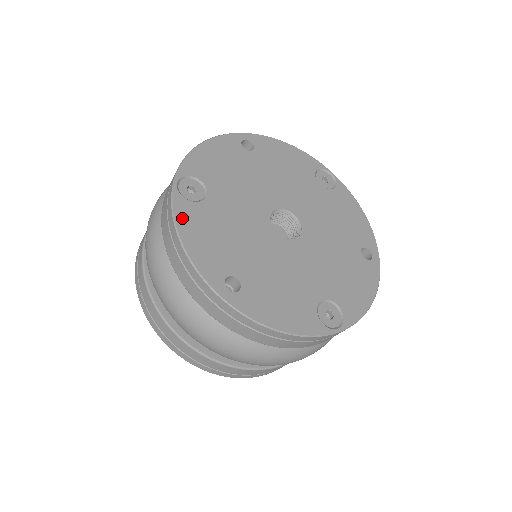
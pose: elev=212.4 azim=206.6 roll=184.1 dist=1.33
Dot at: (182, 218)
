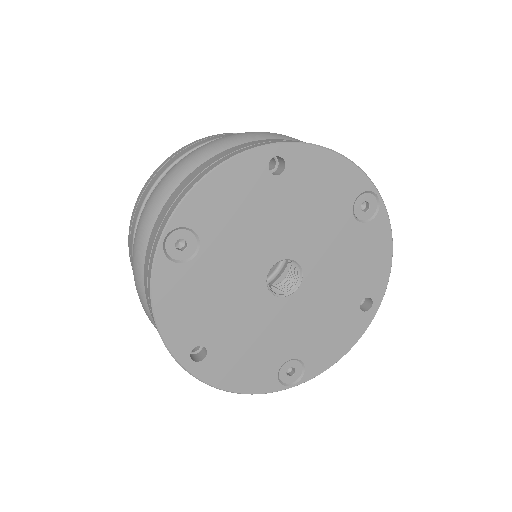
Dot at: (161, 286)
